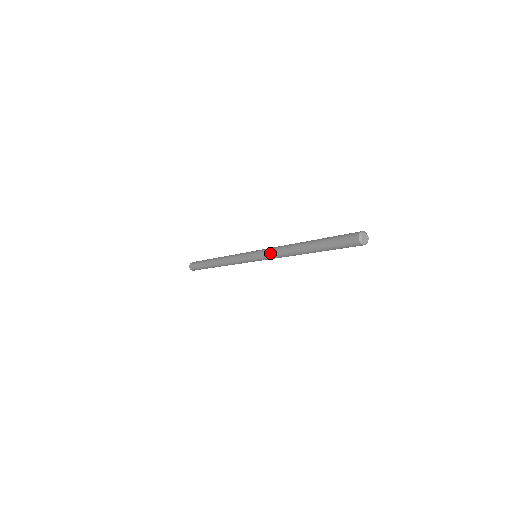
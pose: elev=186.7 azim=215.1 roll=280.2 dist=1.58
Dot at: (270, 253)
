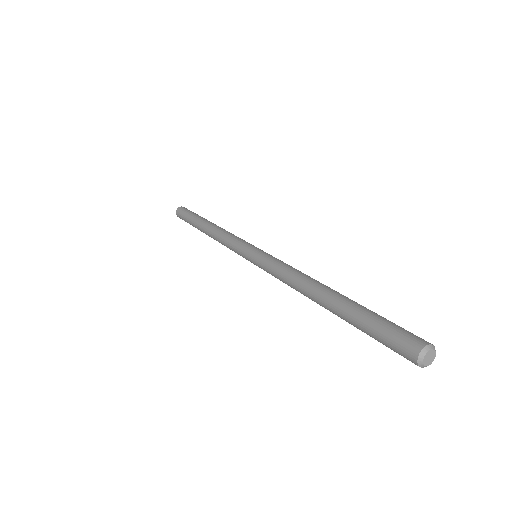
Dot at: (275, 266)
